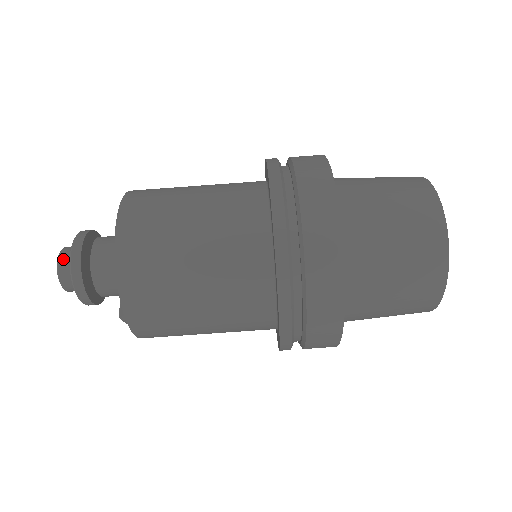
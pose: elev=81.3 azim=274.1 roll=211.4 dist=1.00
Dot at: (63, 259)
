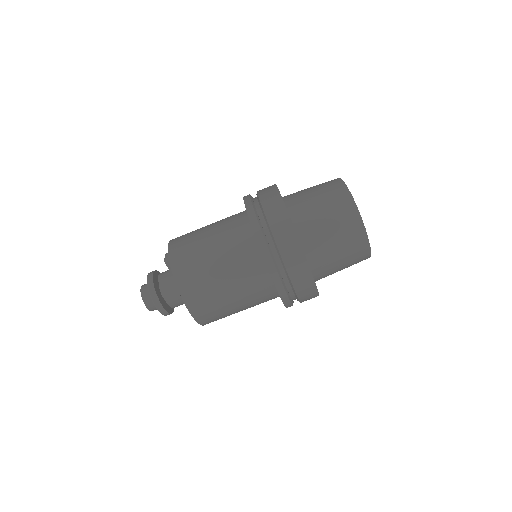
Dot at: (149, 305)
